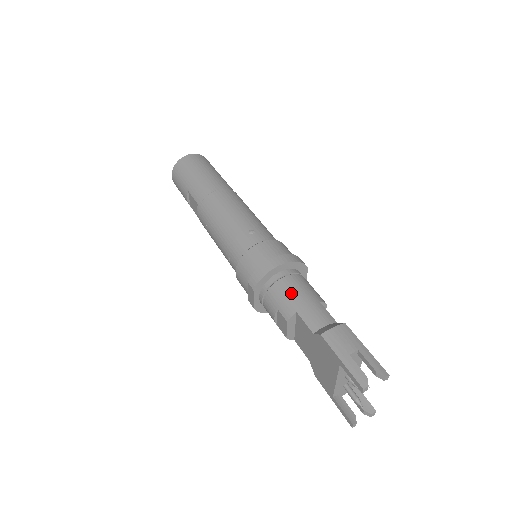
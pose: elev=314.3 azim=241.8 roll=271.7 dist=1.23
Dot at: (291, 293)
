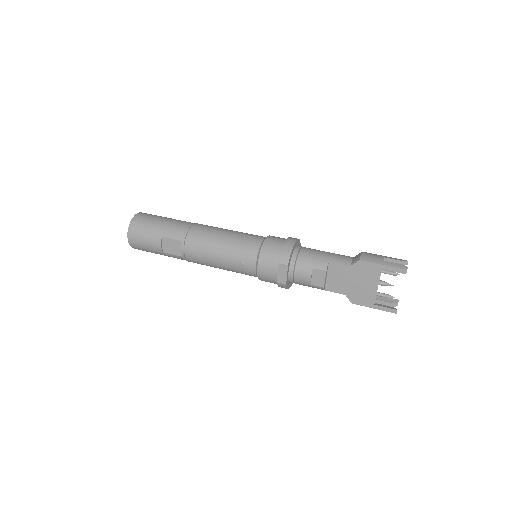
Dot at: (315, 254)
